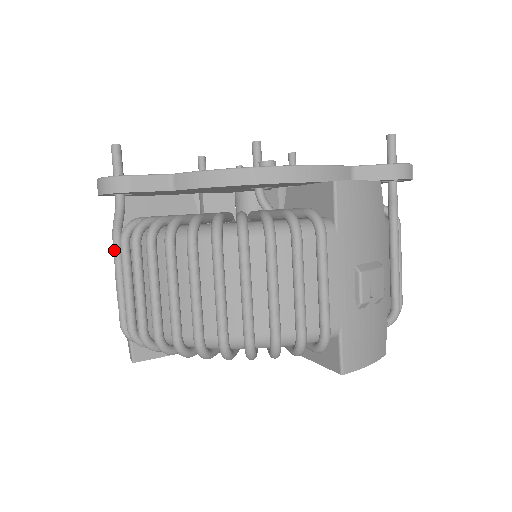
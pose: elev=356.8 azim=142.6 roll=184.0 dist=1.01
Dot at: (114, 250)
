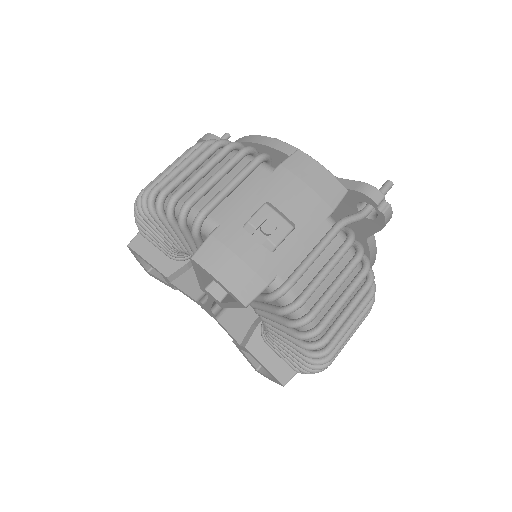
Dot at: occluded
